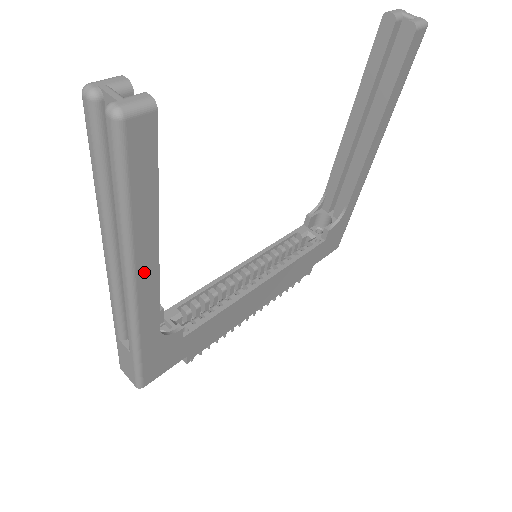
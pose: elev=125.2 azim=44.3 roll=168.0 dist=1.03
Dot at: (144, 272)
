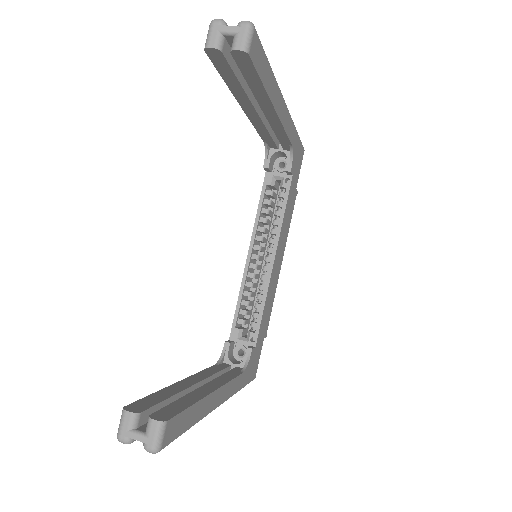
Dot at: (217, 400)
